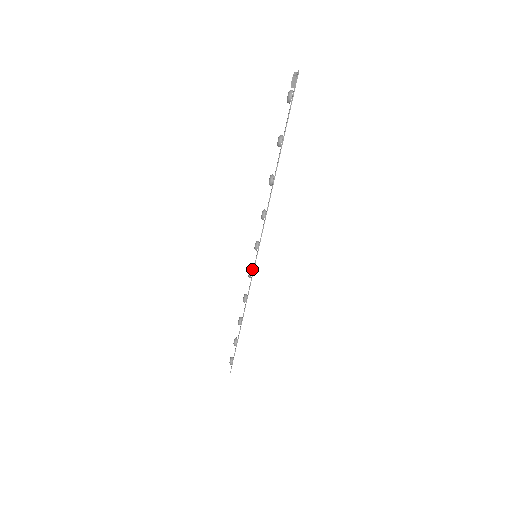
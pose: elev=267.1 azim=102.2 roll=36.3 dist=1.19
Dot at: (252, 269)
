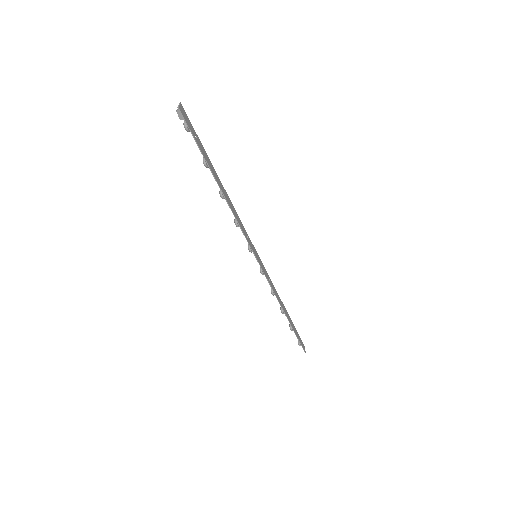
Dot at: (261, 267)
